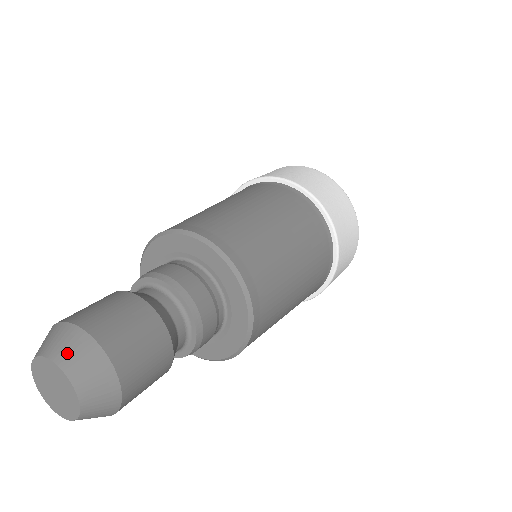
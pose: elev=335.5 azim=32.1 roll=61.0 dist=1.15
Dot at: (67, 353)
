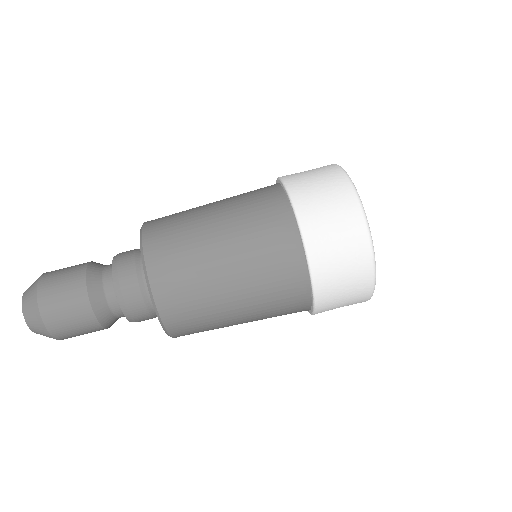
Dot at: (39, 333)
